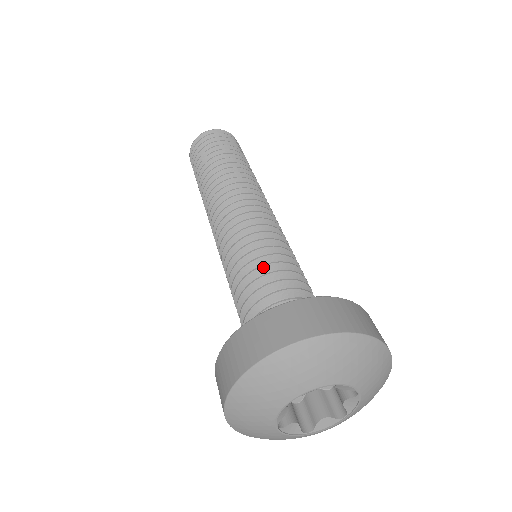
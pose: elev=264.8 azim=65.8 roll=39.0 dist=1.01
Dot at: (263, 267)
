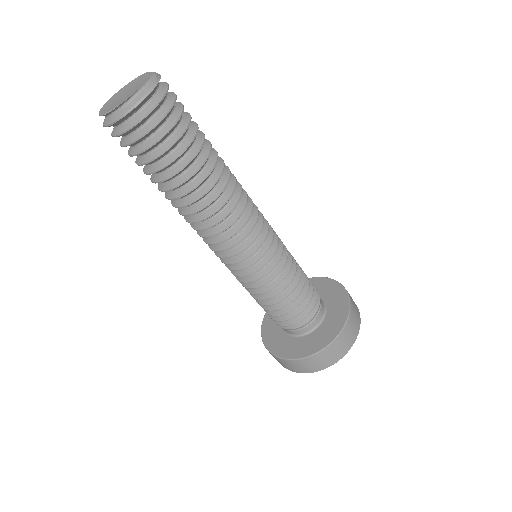
Dot at: (277, 304)
